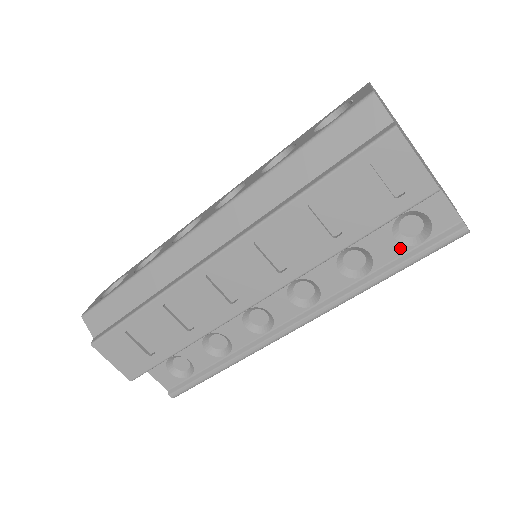
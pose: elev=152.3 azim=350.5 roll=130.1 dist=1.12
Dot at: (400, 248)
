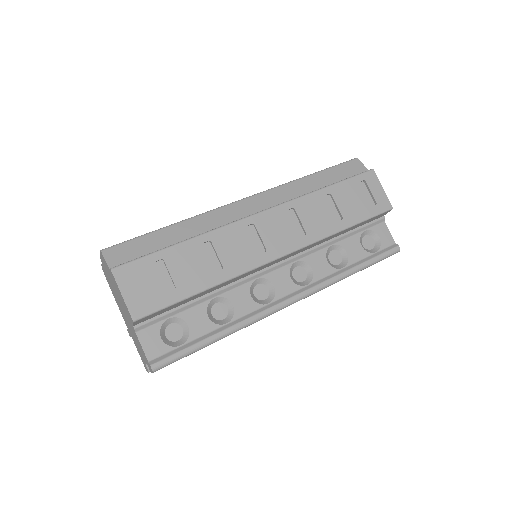
Dot at: (364, 253)
